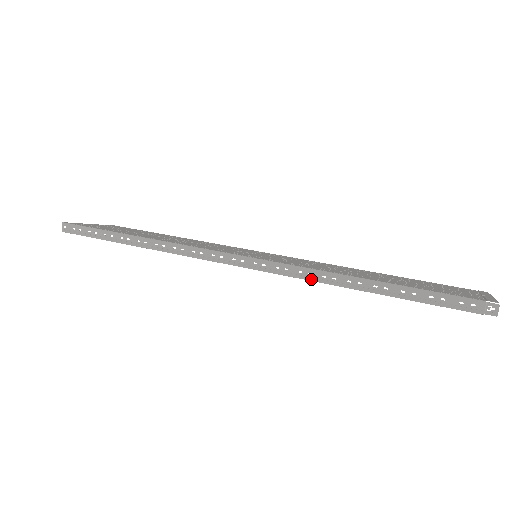
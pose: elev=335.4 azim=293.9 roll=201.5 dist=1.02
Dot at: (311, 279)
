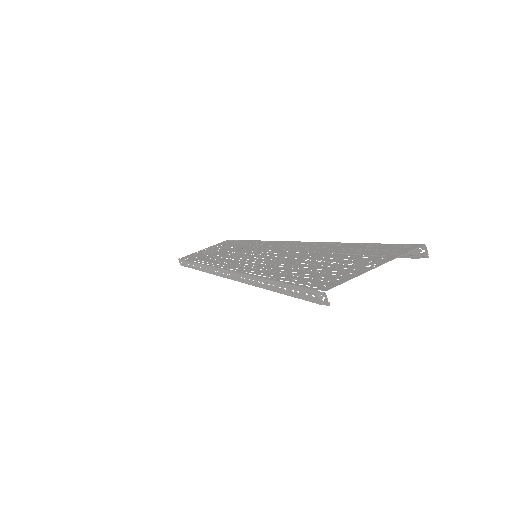
Dot at: (247, 283)
